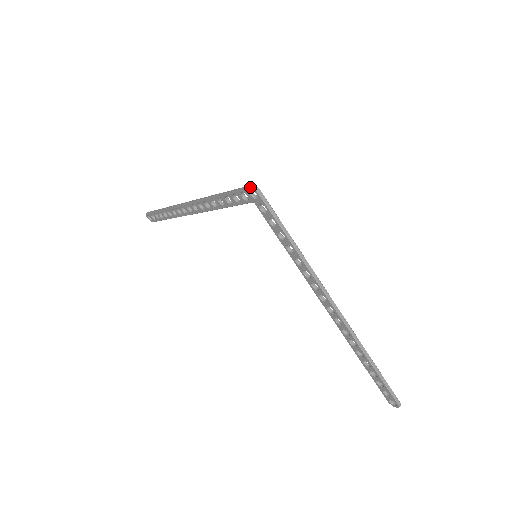
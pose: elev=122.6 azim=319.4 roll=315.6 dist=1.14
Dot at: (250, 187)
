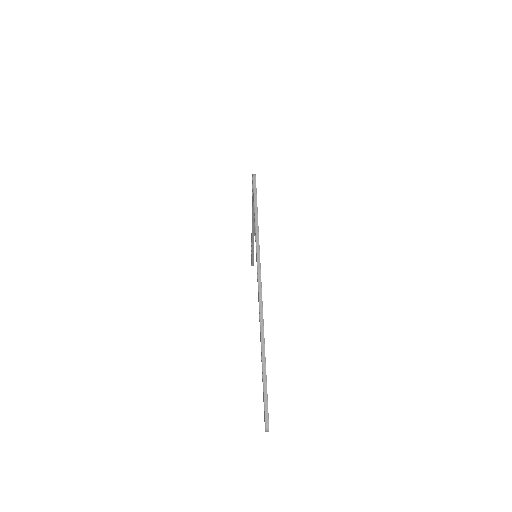
Dot at: (252, 174)
